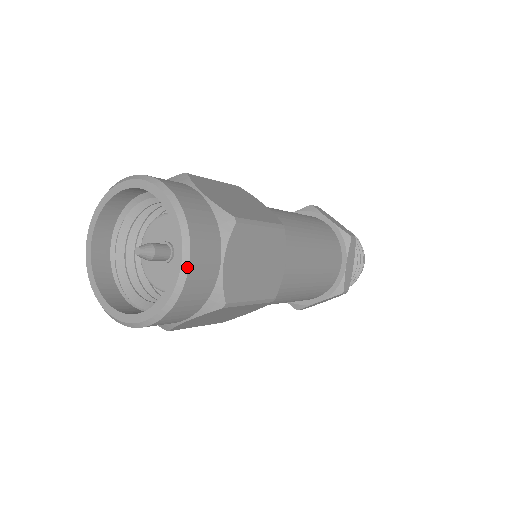
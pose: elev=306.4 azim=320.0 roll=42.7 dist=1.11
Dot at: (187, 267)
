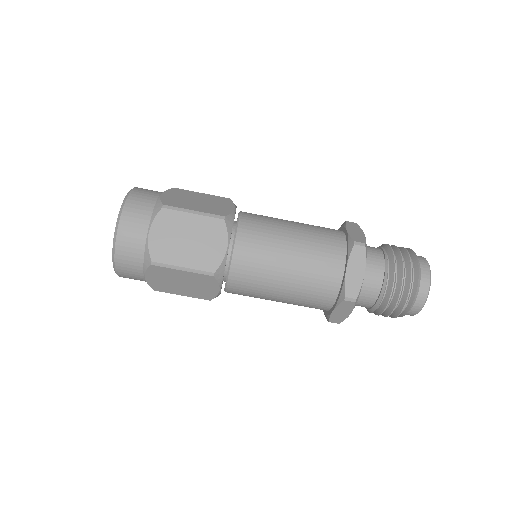
Dot at: (115, 271)
